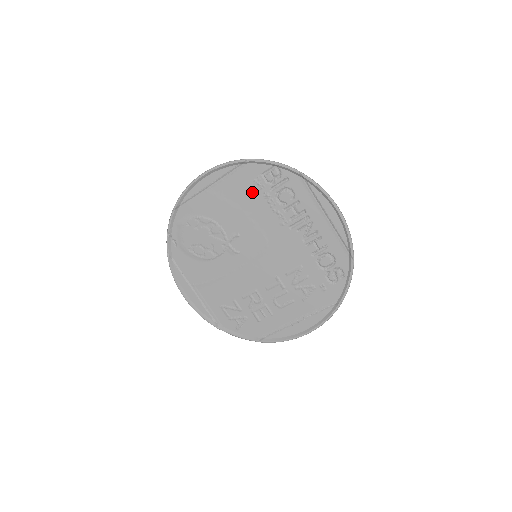
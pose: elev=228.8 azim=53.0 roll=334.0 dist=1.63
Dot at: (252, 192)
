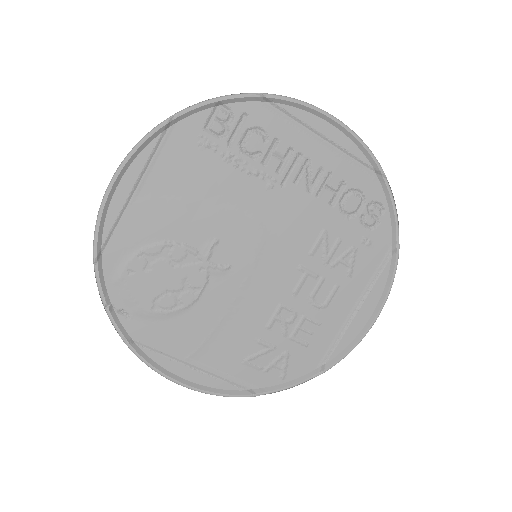
Dot at: (203, 164)
